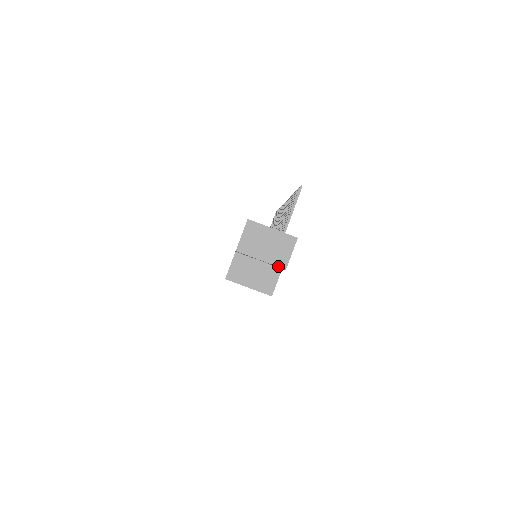
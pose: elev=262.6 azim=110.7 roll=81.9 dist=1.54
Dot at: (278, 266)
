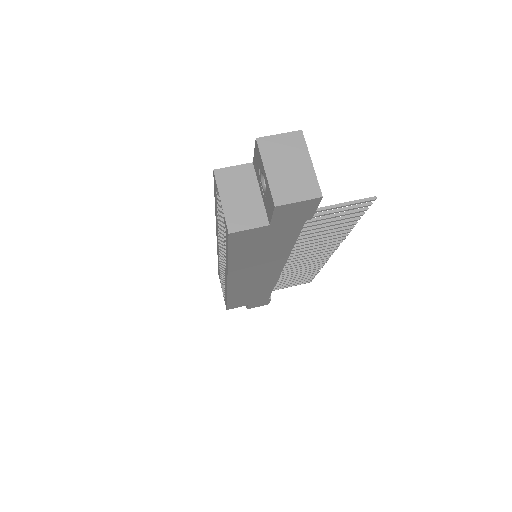
Dot at: (273, 195)
